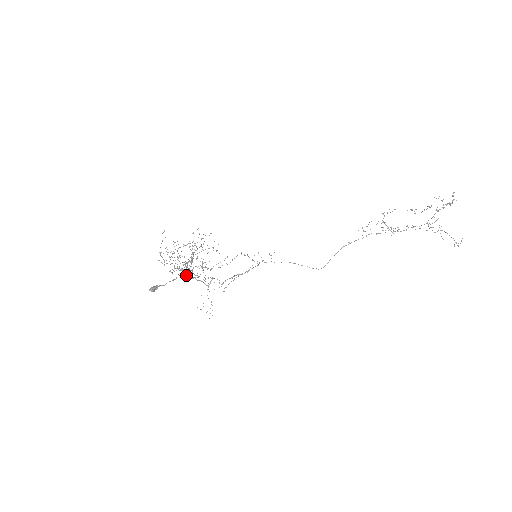
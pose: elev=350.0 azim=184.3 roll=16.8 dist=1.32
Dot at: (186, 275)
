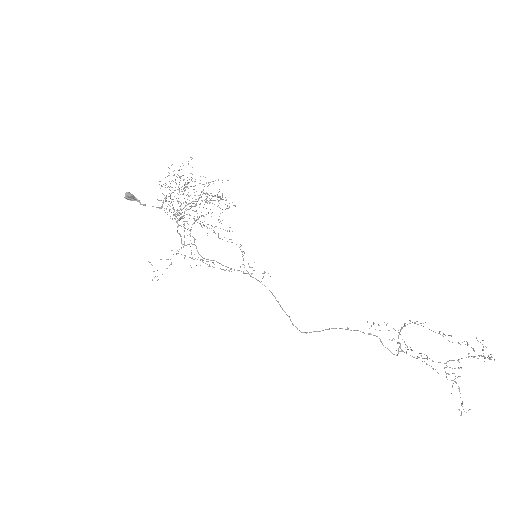
Dot at: occluded
